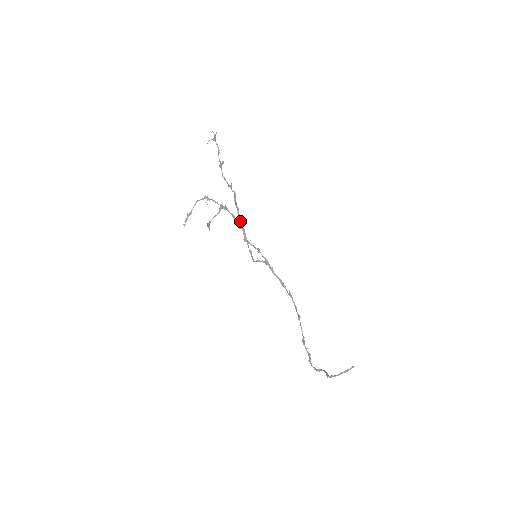
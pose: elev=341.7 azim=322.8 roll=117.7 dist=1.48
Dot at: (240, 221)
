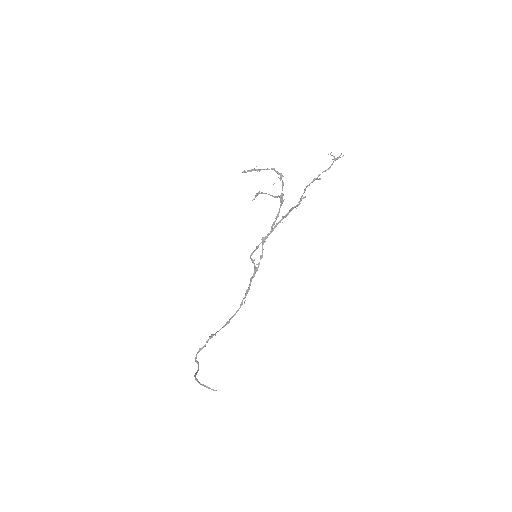
Dot at: (278, 223)
